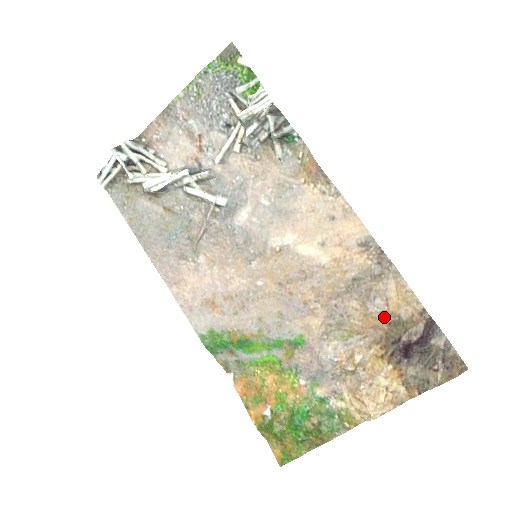
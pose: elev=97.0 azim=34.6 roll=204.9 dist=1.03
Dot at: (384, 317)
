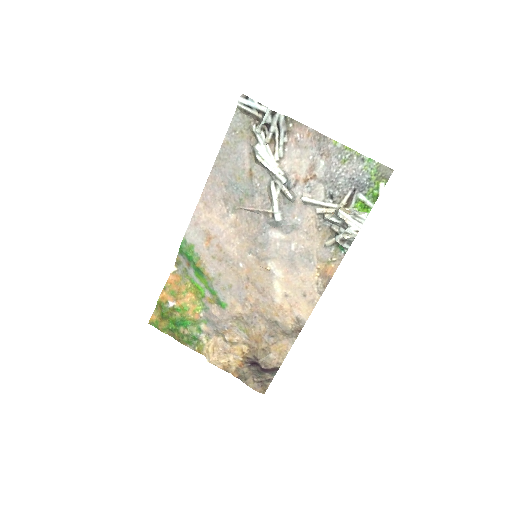
Dot at: (265, 345)
